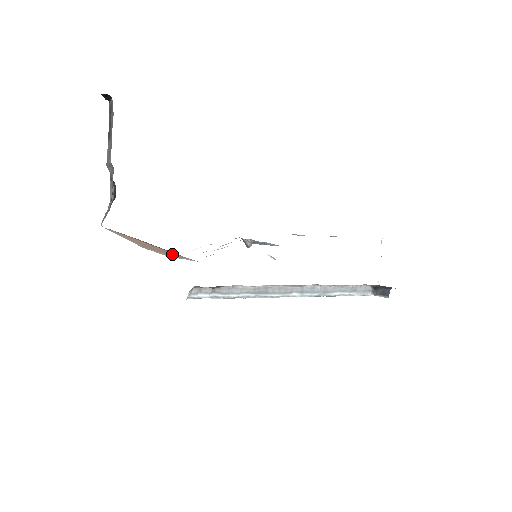
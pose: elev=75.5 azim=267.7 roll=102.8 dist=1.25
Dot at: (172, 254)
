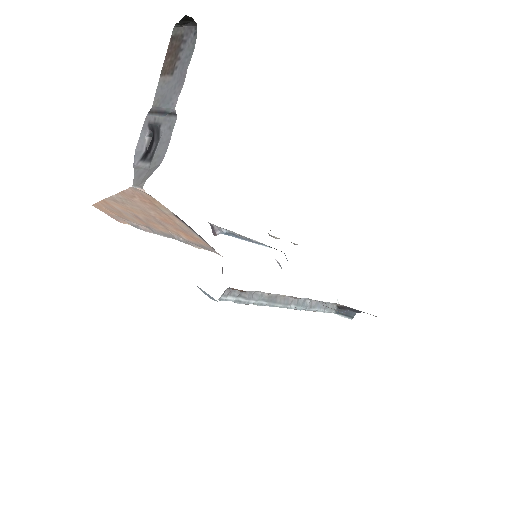
Dot at: (176, 235)
